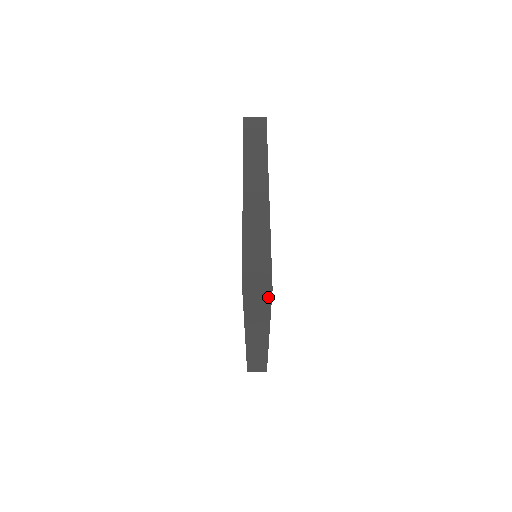
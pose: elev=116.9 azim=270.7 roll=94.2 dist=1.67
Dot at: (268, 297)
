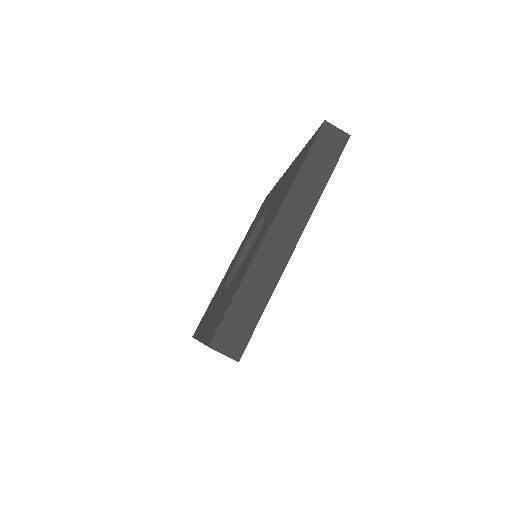
Dot at: occluded
